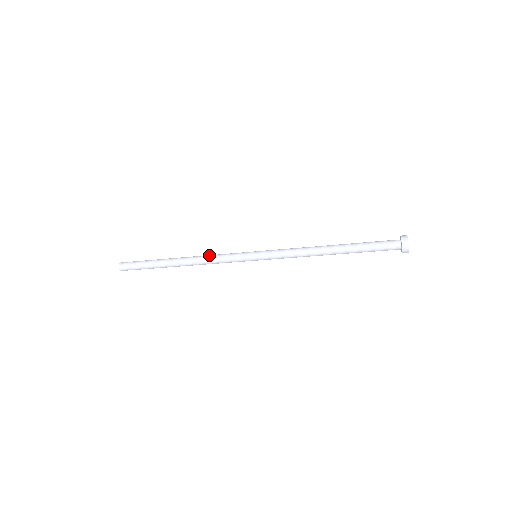
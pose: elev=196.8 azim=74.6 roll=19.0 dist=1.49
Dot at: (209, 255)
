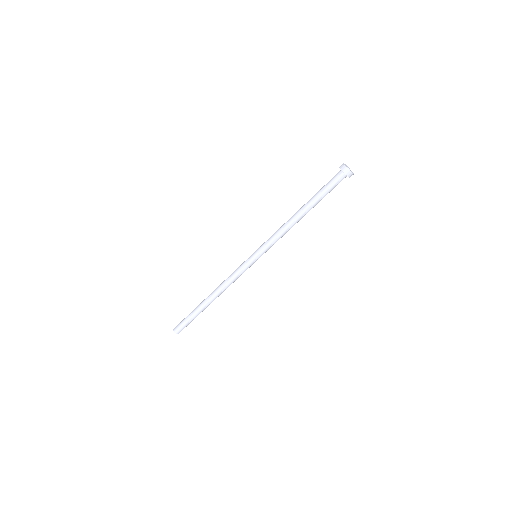
Dot at: (226, 279)
